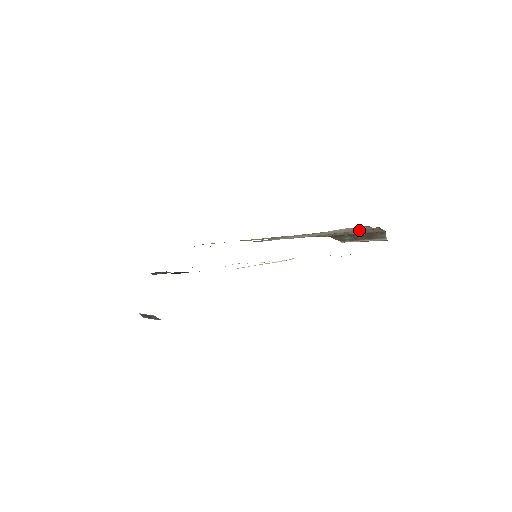
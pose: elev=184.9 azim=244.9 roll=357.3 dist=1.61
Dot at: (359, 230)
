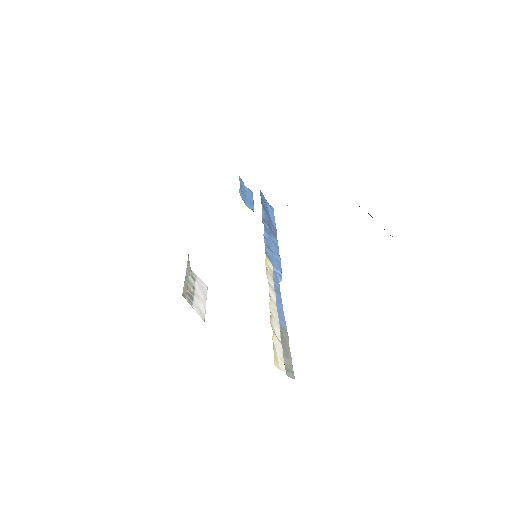
Dot at: occluded
